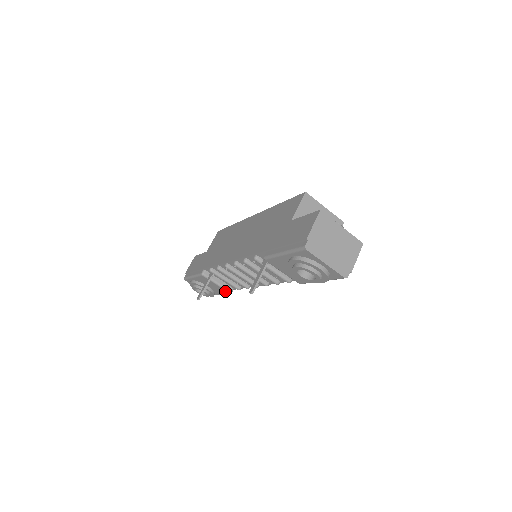
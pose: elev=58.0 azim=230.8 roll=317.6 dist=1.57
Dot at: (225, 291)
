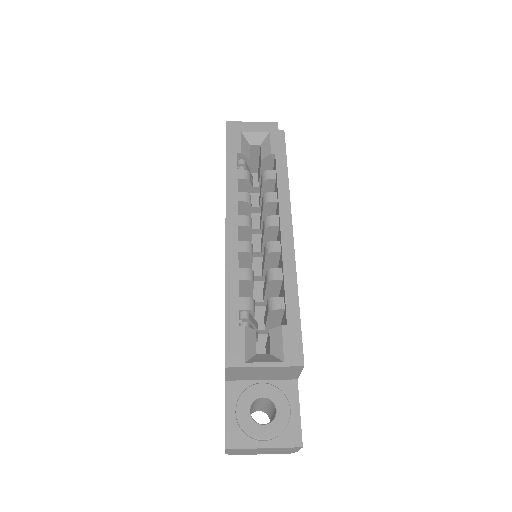
Dot at: occluded
